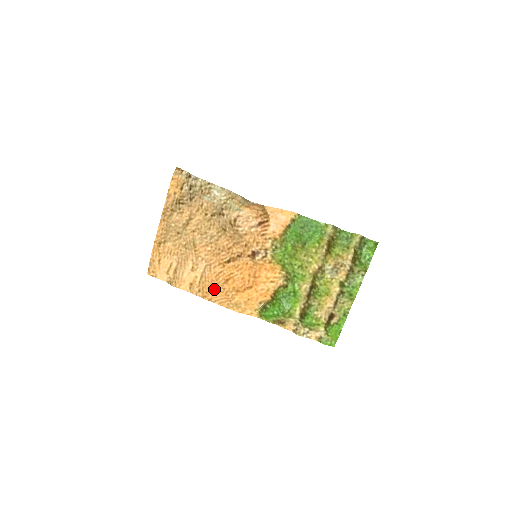
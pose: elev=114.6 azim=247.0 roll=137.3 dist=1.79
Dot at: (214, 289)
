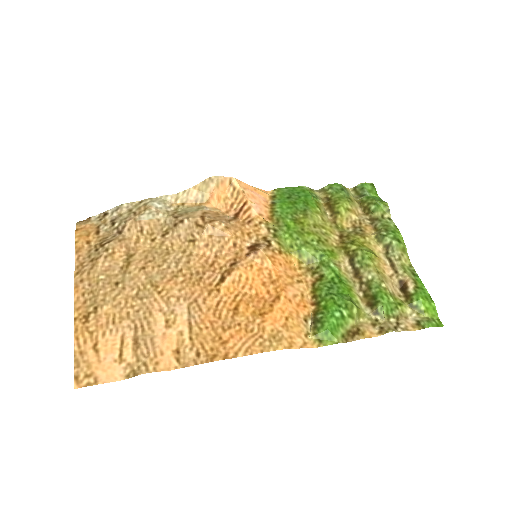
Dot at: (222, 335)
